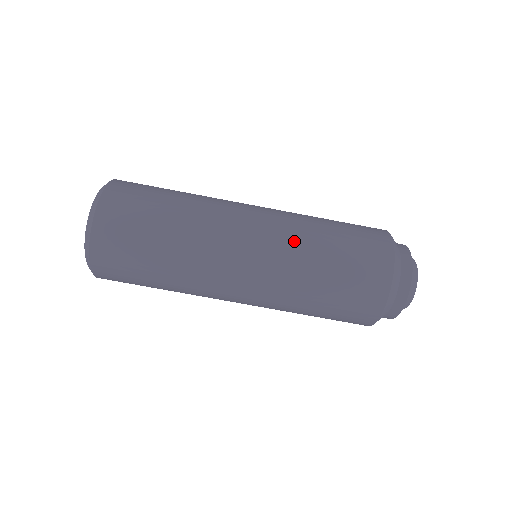
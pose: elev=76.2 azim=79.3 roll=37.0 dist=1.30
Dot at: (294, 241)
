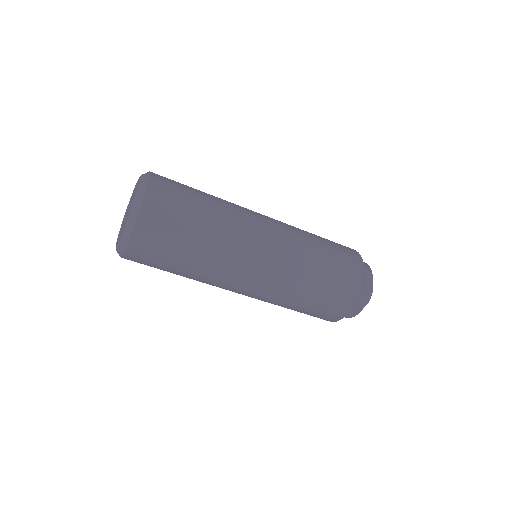
Dot at: (296, 262)
